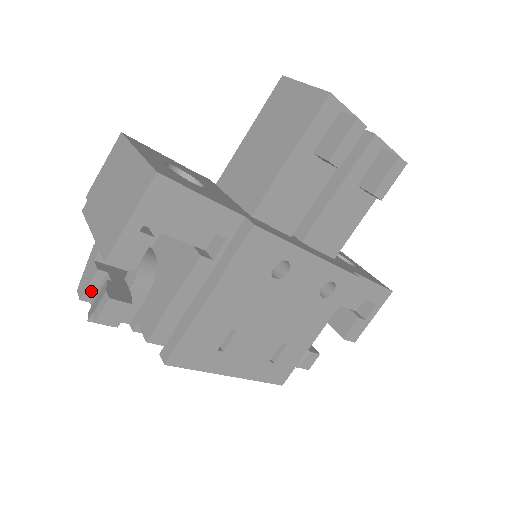
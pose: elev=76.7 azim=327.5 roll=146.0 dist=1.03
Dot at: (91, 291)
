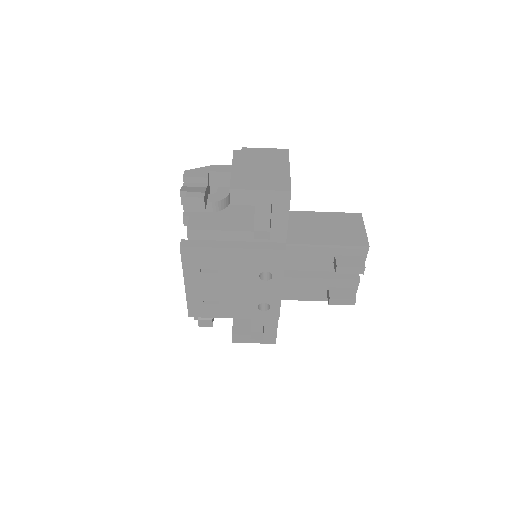
Dot at: (192, 180)
